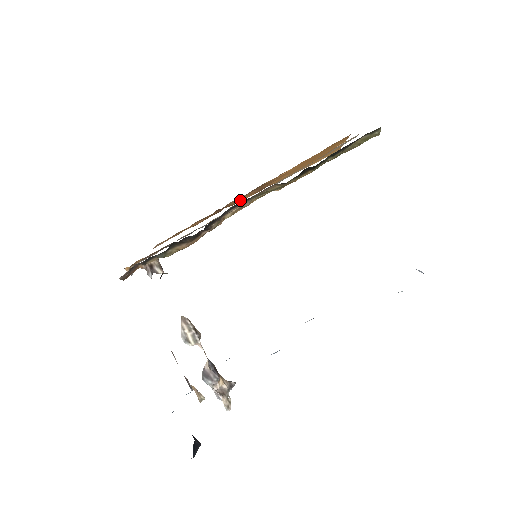
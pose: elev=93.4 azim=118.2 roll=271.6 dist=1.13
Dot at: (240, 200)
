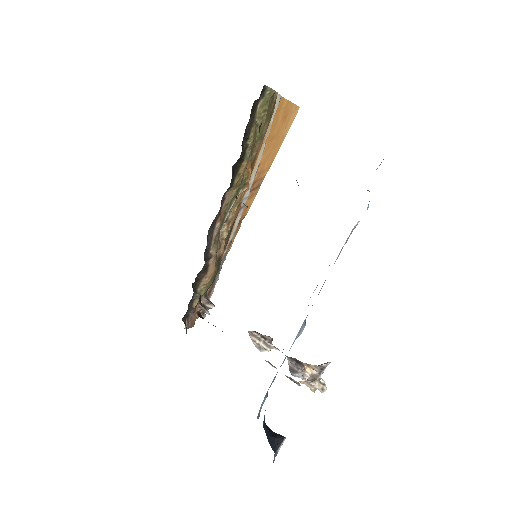
Dot at: (247, 208)
